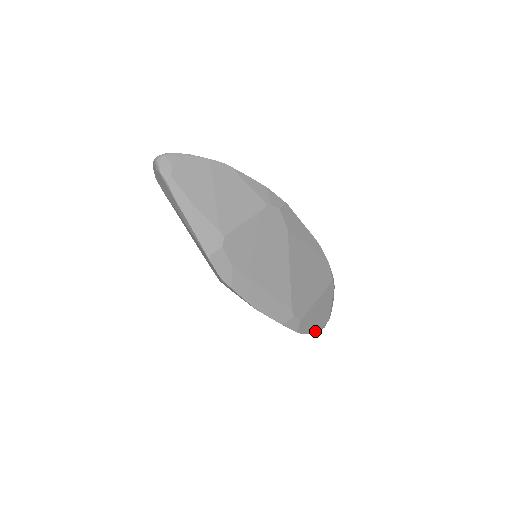
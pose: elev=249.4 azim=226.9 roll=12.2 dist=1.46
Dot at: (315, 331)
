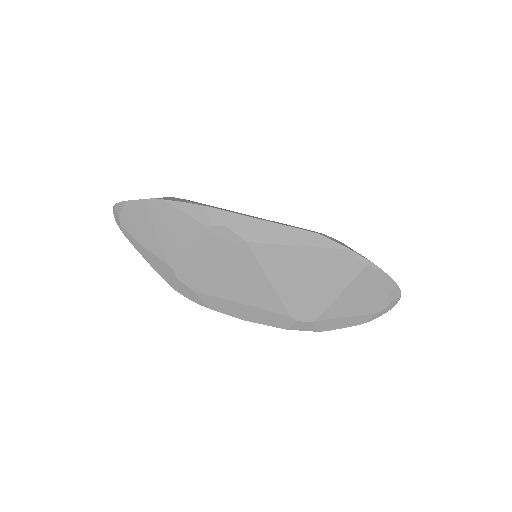
Dot at: (362, 321)
